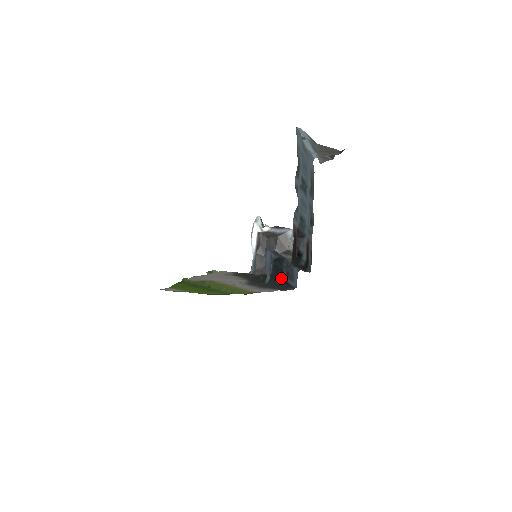
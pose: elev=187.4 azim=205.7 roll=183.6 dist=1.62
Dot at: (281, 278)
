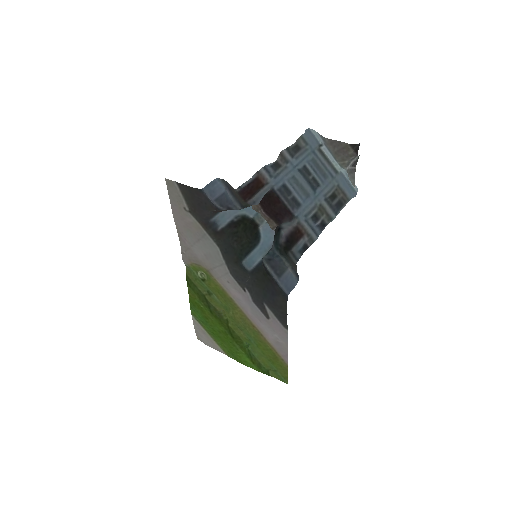
Dot at: (264, 268)
